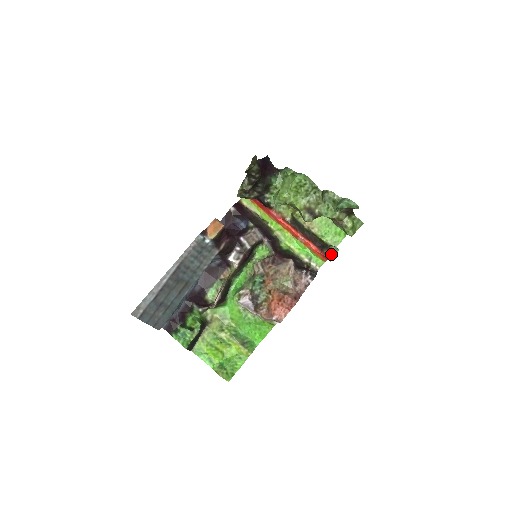
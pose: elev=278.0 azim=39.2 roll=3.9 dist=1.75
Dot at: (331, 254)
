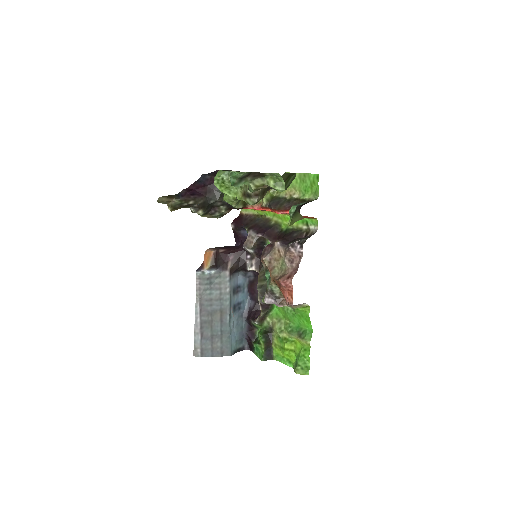
Dot at: (290, 217)
